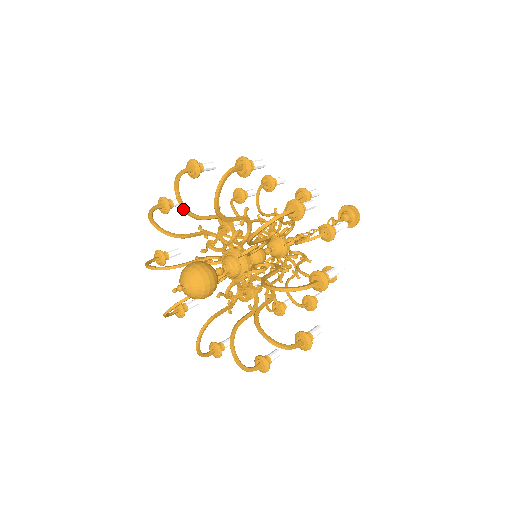
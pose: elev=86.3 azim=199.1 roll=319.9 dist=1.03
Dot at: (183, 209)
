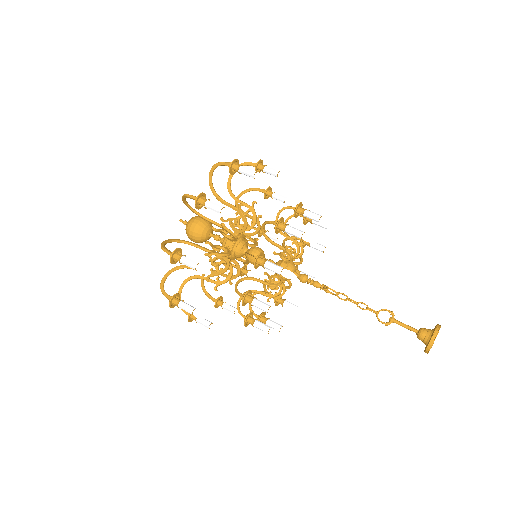
Dot at: (235, 201)
